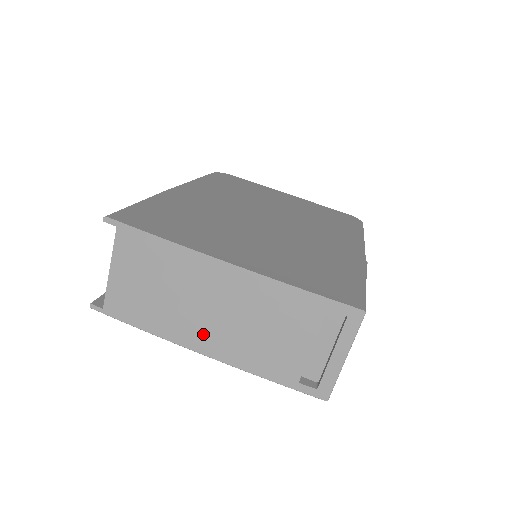
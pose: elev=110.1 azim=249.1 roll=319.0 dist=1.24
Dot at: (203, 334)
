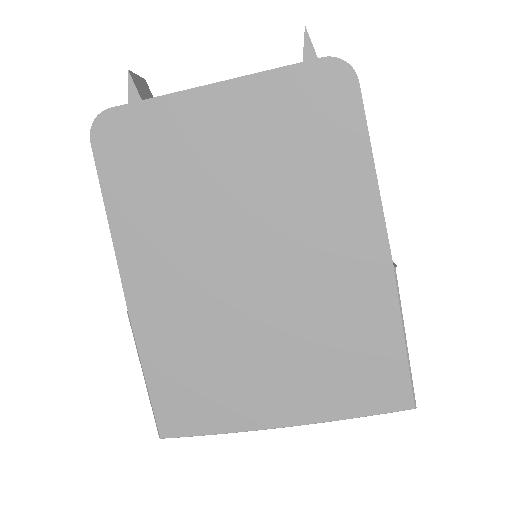
Dot at: occluded
